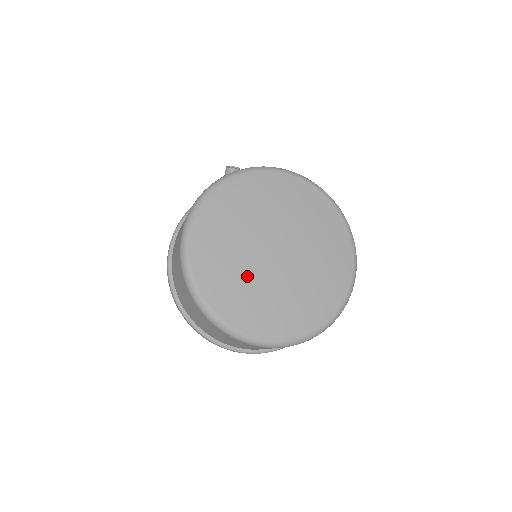
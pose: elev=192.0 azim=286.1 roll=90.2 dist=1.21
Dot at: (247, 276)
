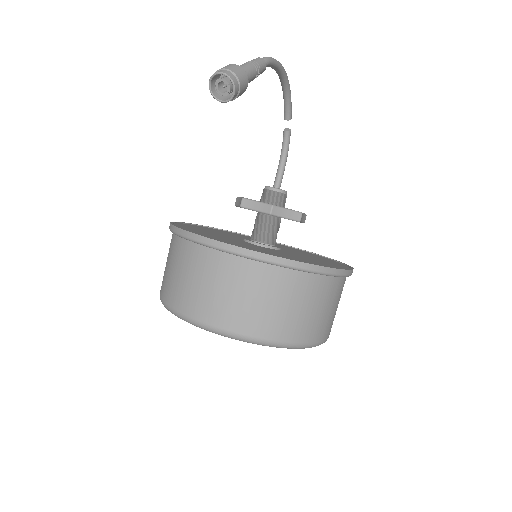
Dot at: occluded
